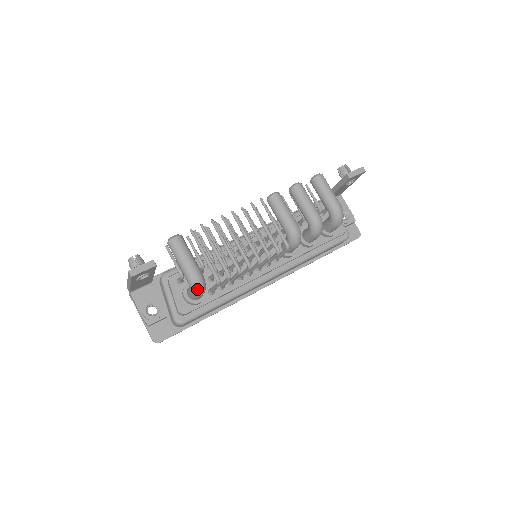
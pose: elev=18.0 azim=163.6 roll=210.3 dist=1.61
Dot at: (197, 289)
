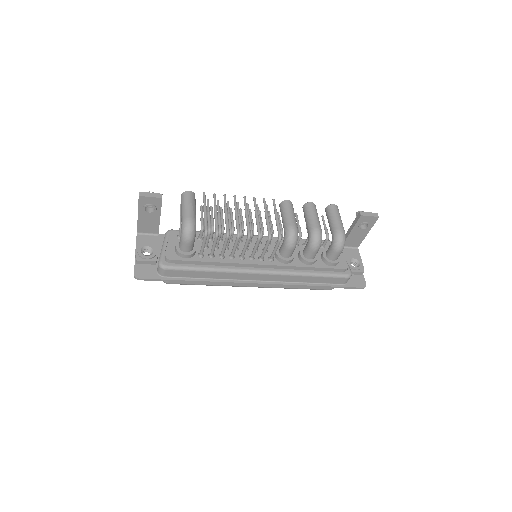
Dot at: (186, 232)
